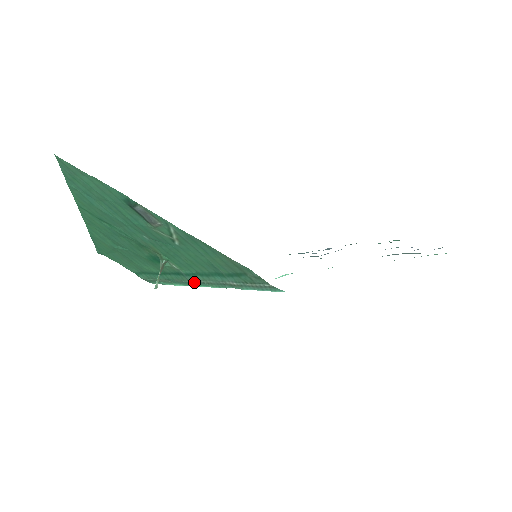
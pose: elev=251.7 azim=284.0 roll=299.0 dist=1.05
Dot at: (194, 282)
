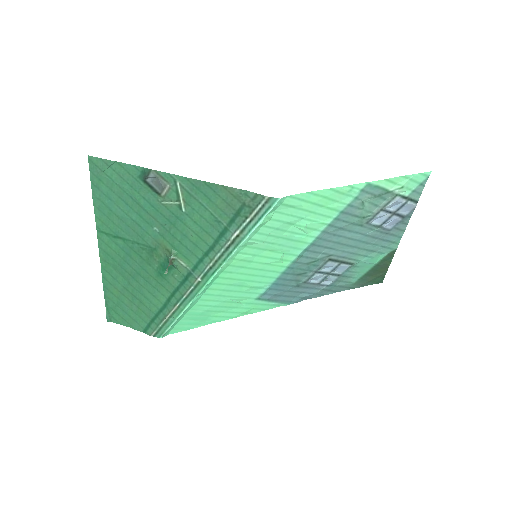
Dot at: (202, 277)
